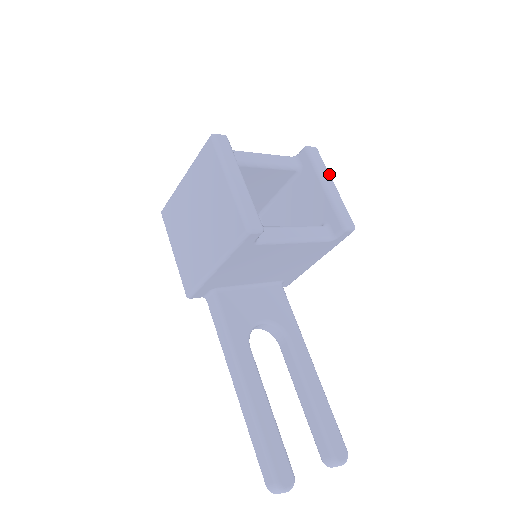
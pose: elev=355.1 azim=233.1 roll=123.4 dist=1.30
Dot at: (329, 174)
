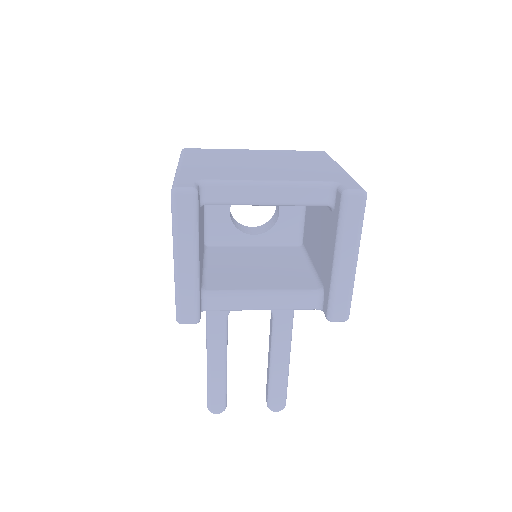
Dot at: (357, 243)
